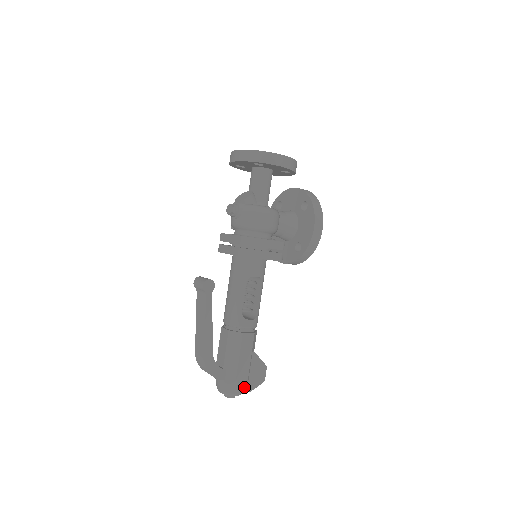
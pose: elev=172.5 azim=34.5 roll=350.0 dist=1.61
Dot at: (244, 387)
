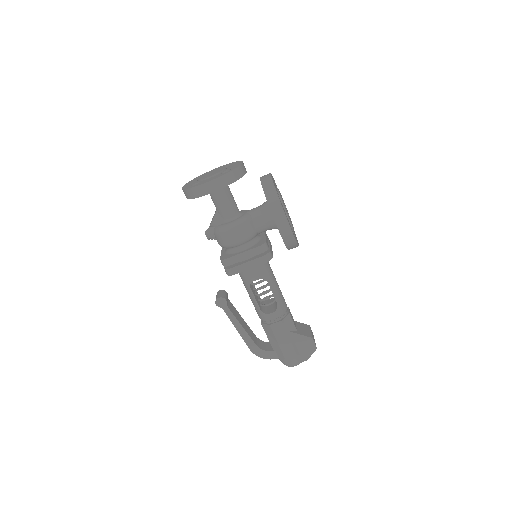
Dot at: (298, 359)
